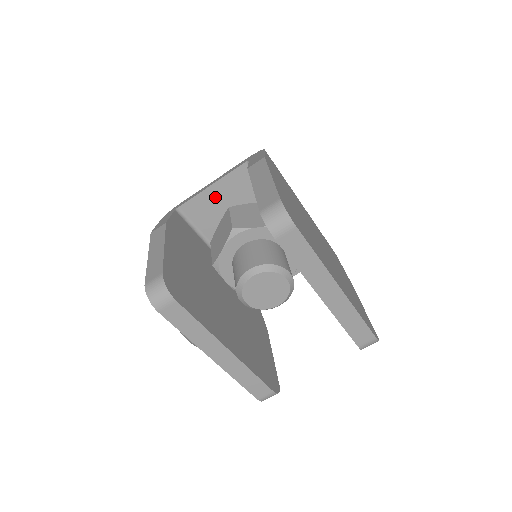
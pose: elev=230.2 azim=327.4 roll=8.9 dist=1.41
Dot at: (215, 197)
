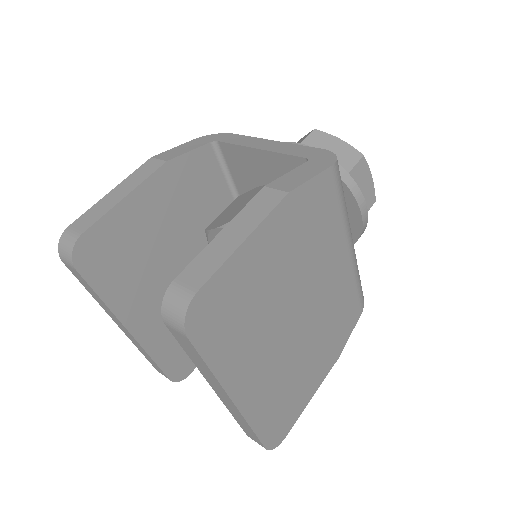
Dot at: (258, 163)
